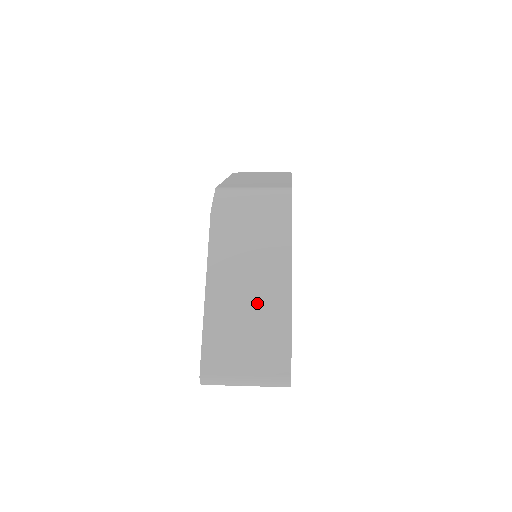
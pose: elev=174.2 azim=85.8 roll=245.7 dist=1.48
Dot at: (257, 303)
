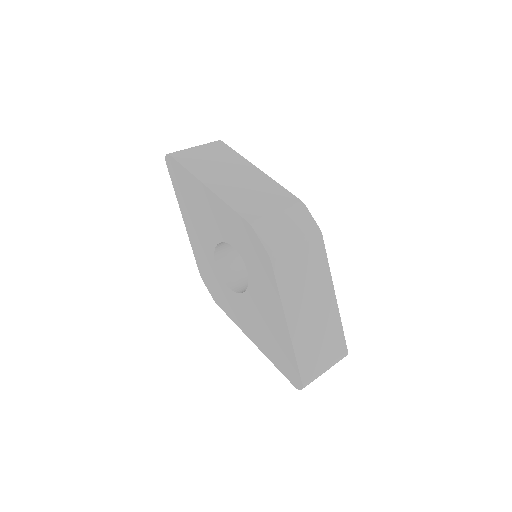
Dot at: (320, 316)
